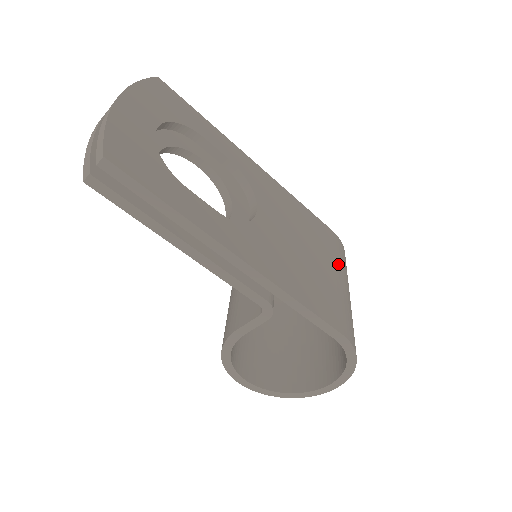
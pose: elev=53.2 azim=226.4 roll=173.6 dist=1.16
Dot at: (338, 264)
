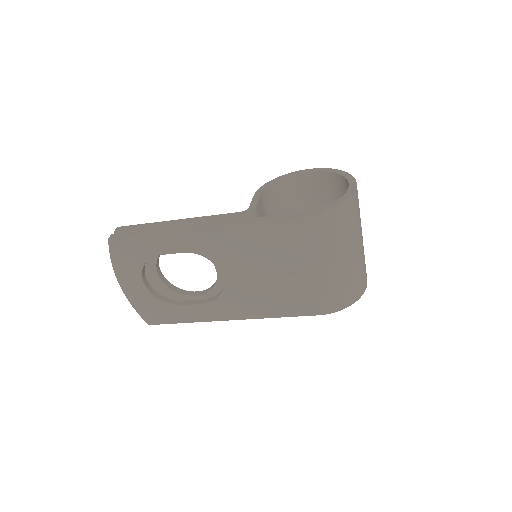
Dot at: (311, 254)
